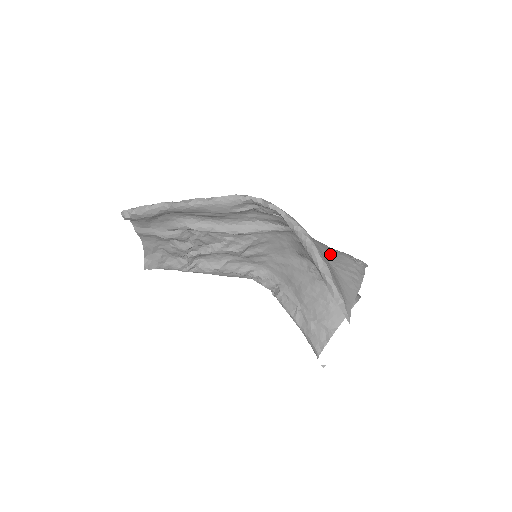
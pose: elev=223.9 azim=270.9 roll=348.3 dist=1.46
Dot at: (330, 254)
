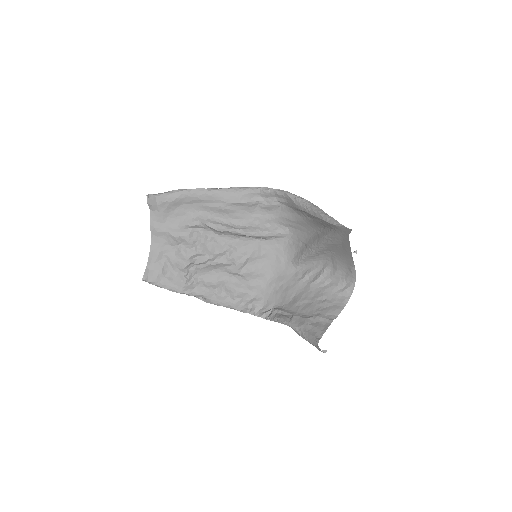
Dot at: occluded
